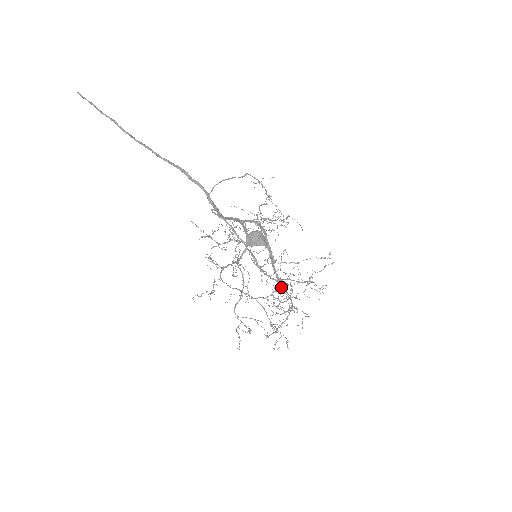
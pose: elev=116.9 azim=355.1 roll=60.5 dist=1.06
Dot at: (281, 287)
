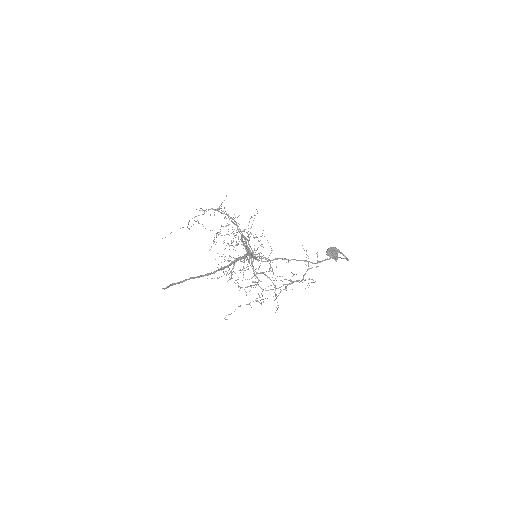
Dot at: occluded
